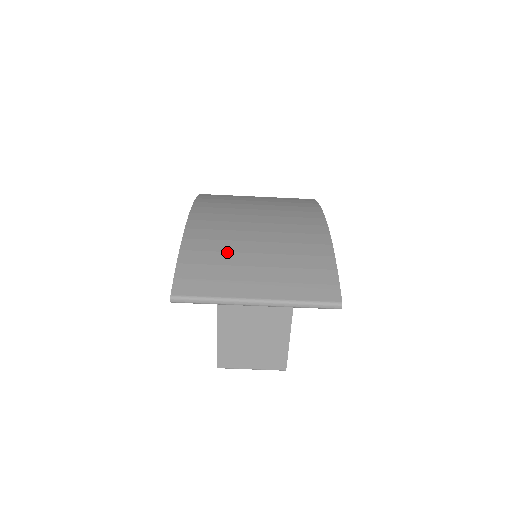
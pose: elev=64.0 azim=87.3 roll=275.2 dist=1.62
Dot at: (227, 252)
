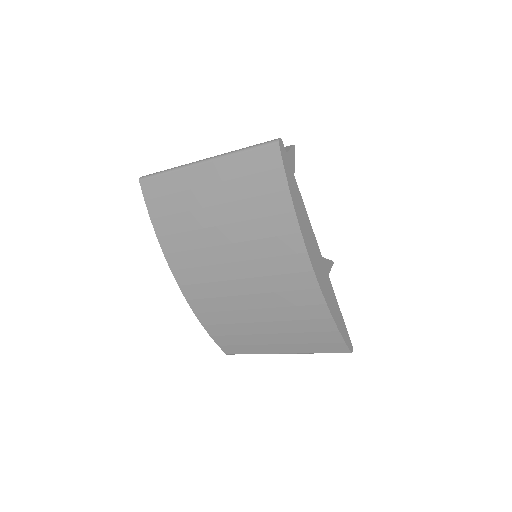
Dot at: (237, 324)
